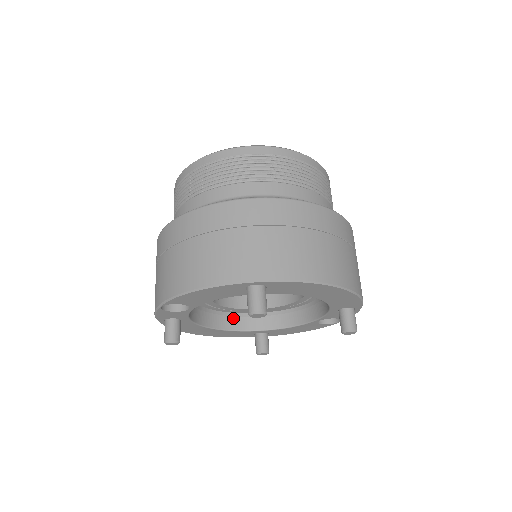
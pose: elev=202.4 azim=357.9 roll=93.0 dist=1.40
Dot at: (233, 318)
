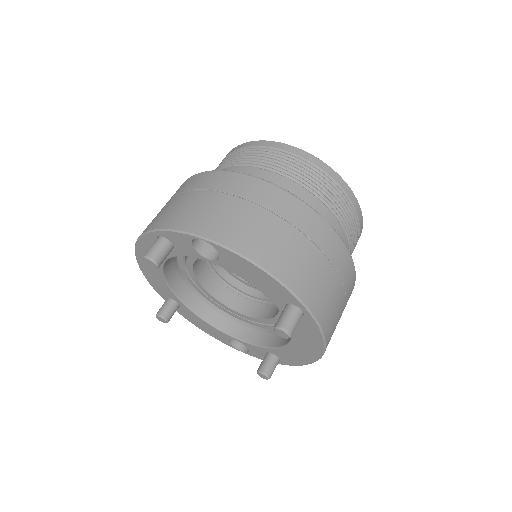
Dot at: (177, 273)
